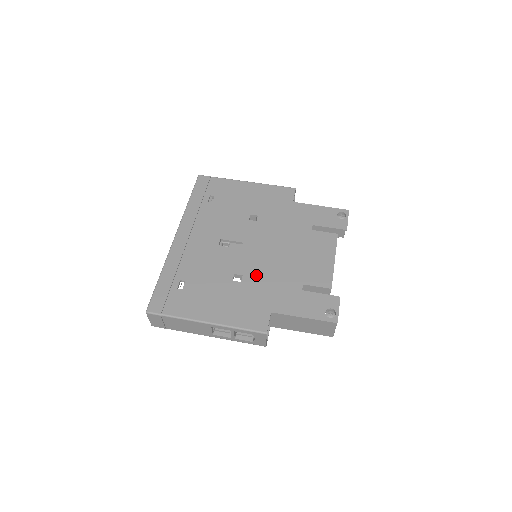
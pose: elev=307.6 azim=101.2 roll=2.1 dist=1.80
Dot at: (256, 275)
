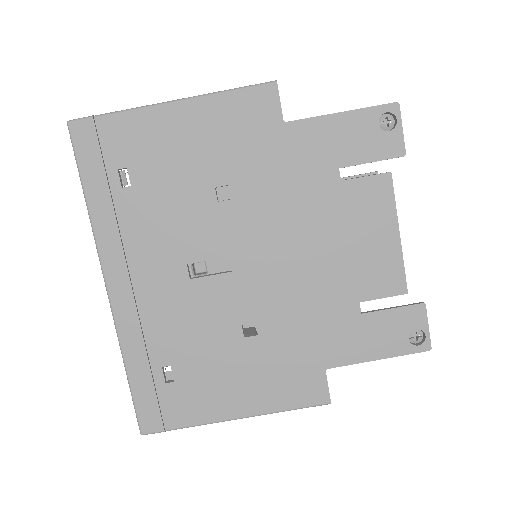
Dot at: (277, 314)
